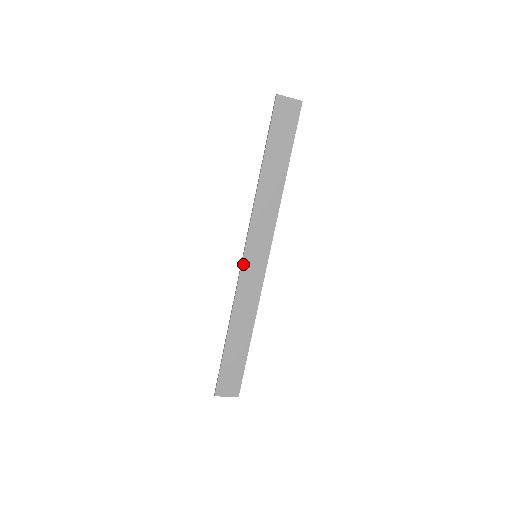
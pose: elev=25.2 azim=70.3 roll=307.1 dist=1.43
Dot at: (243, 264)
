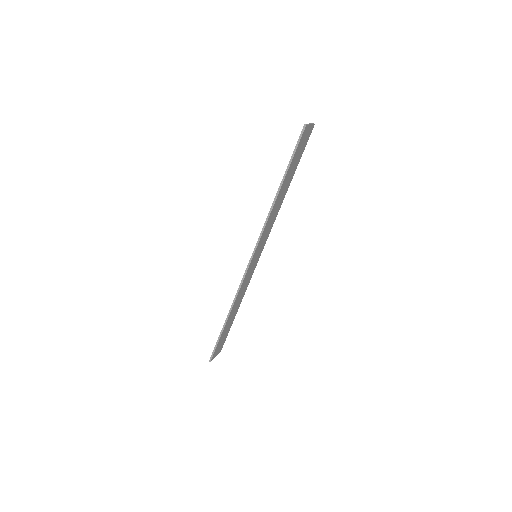
Dot at: (249, 267)
